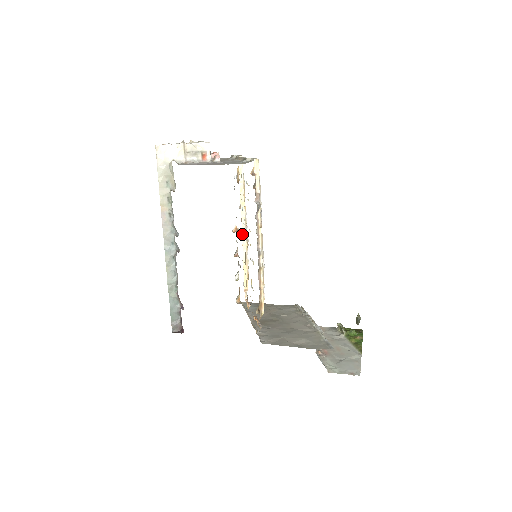
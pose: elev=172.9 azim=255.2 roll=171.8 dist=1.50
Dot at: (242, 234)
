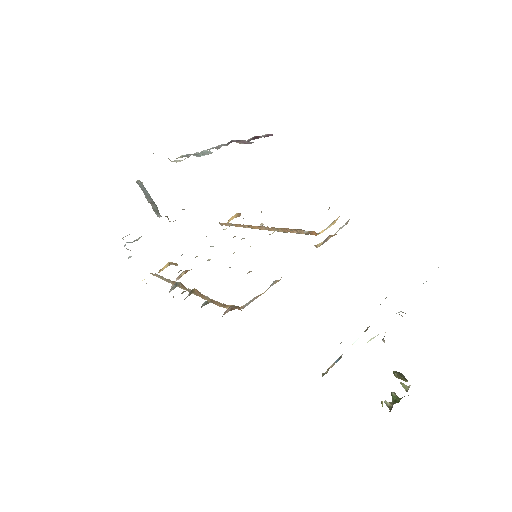
Dot at: occluded
